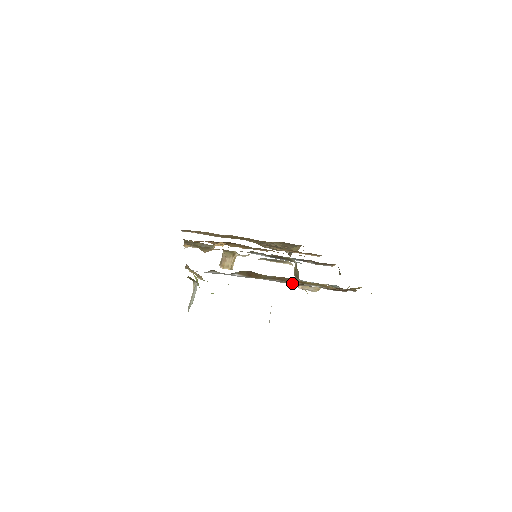
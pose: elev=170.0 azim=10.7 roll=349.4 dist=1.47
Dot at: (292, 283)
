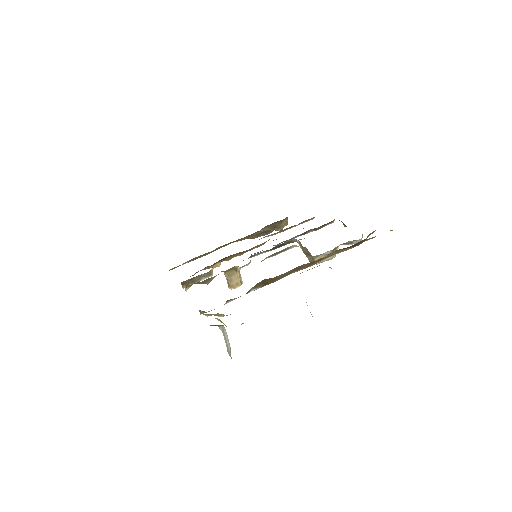
Dot at: occluded
